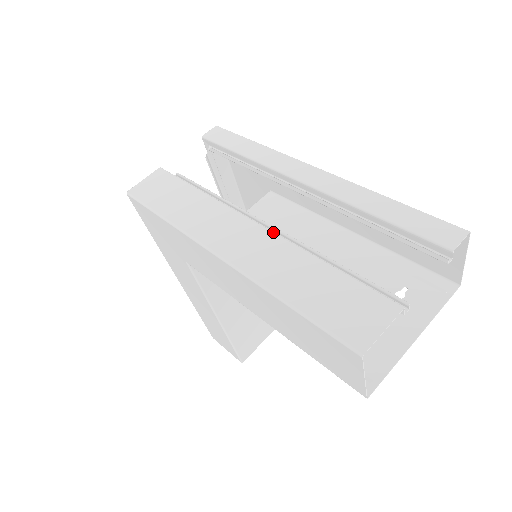
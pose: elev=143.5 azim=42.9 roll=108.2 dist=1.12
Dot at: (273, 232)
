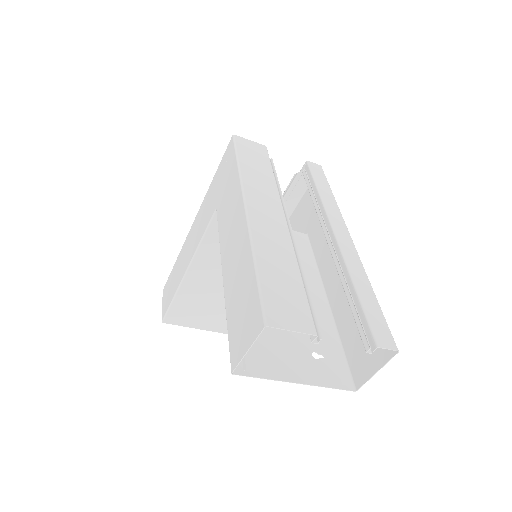
Dot at: occluded
